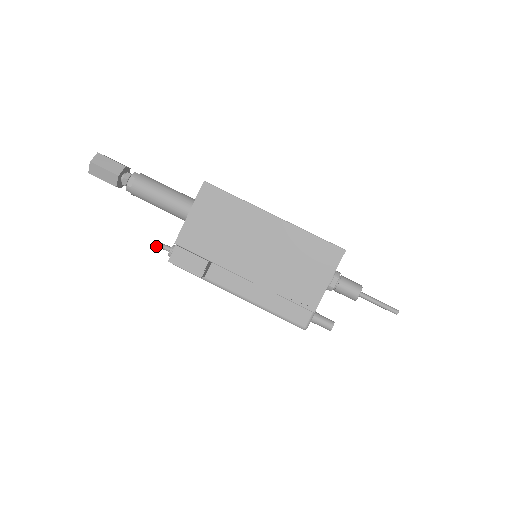
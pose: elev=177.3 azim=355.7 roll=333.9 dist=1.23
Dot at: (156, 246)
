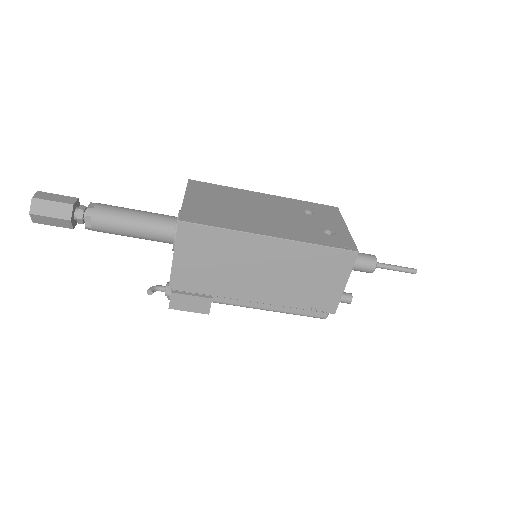
Dot at: (149, 294)
